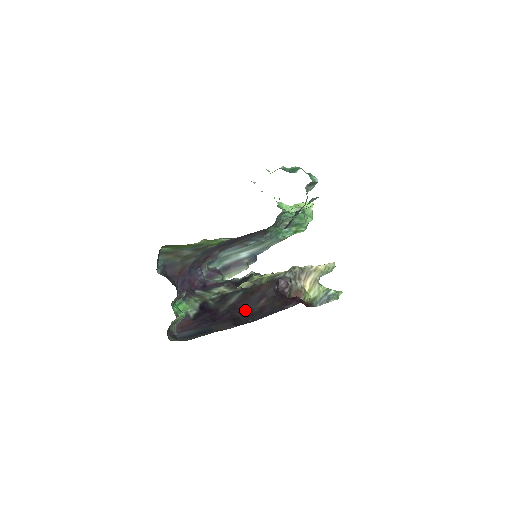
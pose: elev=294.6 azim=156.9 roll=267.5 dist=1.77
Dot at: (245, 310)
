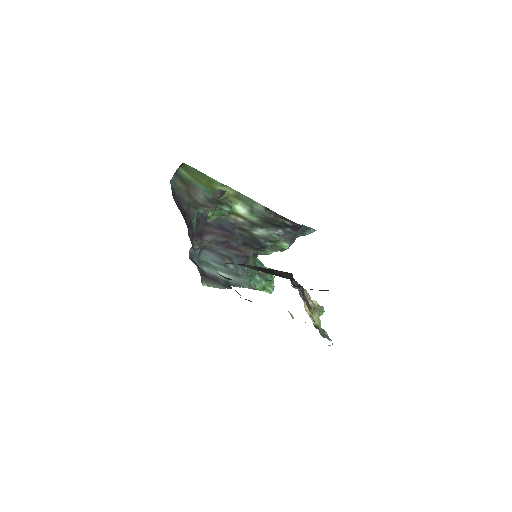
Dot at: (271, 274)
